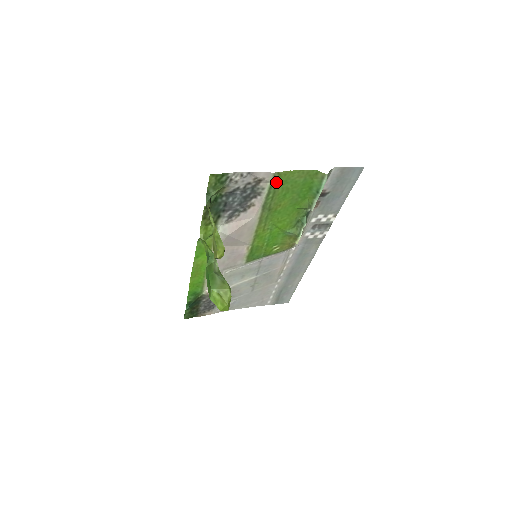
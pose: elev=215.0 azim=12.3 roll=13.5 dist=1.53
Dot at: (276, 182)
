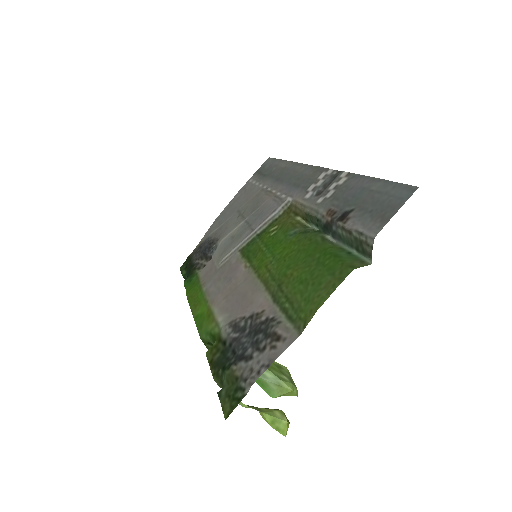
Dot at: (297, 316)
